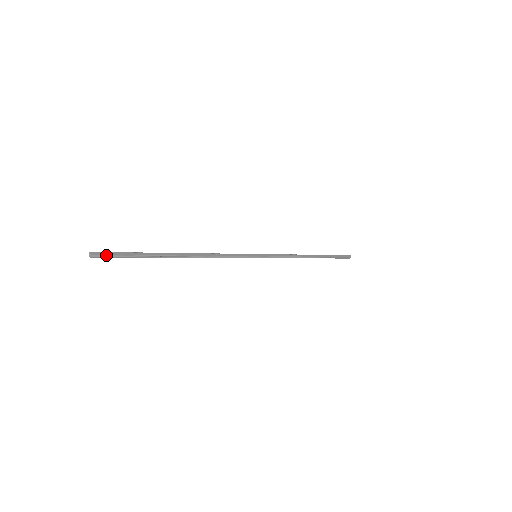
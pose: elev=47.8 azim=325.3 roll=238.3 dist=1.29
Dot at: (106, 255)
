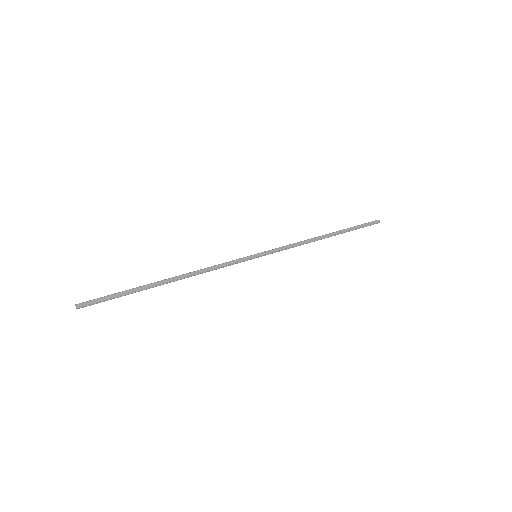
Dot at: (91, 304)
